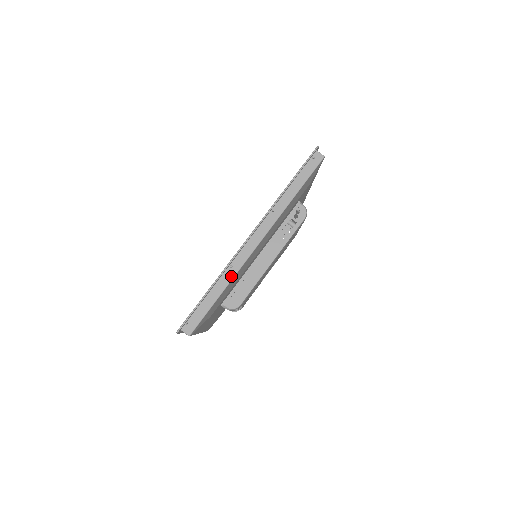
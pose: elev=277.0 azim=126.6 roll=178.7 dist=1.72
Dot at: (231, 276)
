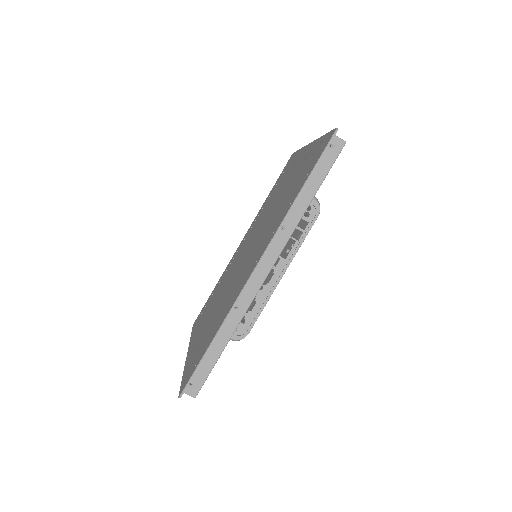
Dot at: (237, 320)
